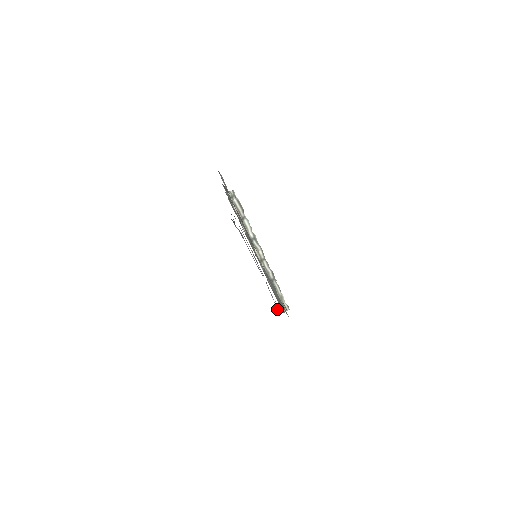
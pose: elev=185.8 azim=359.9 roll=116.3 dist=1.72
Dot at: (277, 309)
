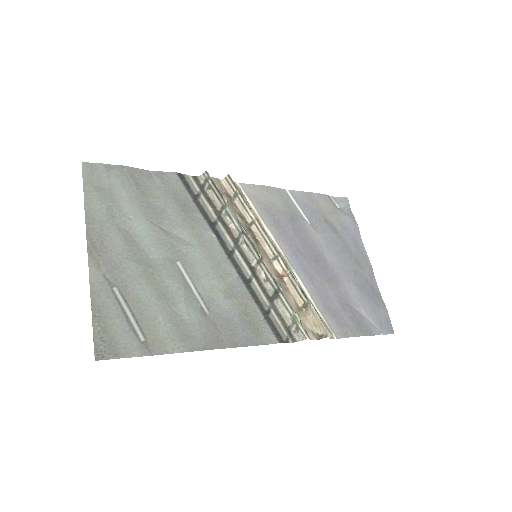
Dot at: (386, 330)
